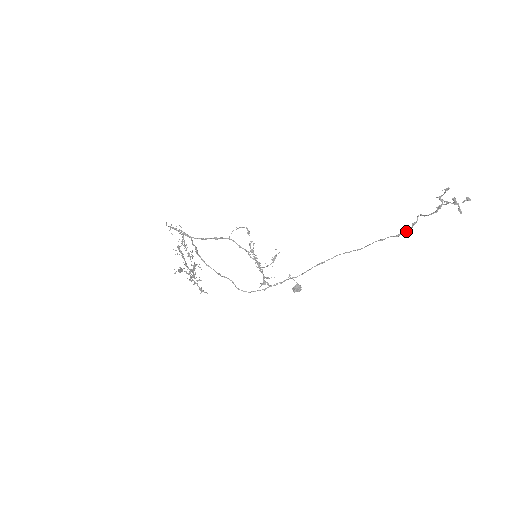
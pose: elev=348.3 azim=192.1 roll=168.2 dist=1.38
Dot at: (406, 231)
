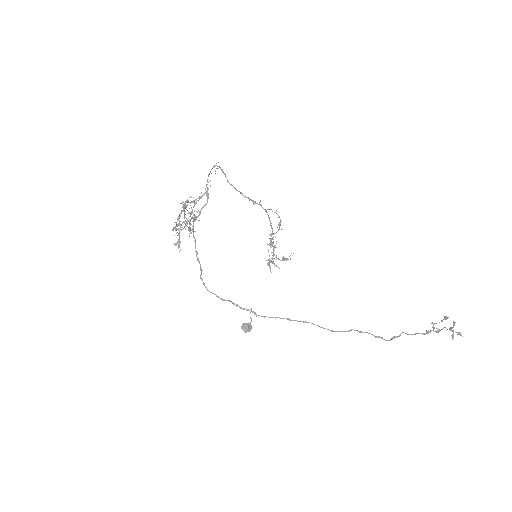
Dot at: occluded
